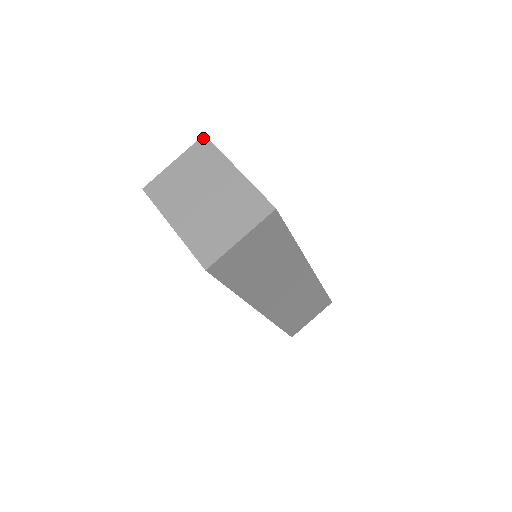
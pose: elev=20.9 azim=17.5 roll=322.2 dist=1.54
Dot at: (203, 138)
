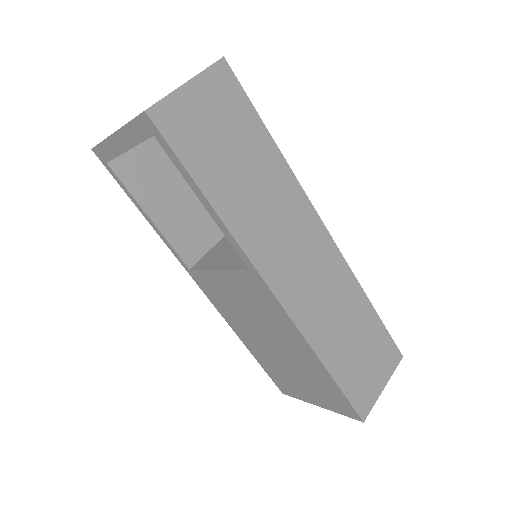
Dot at: occluded
